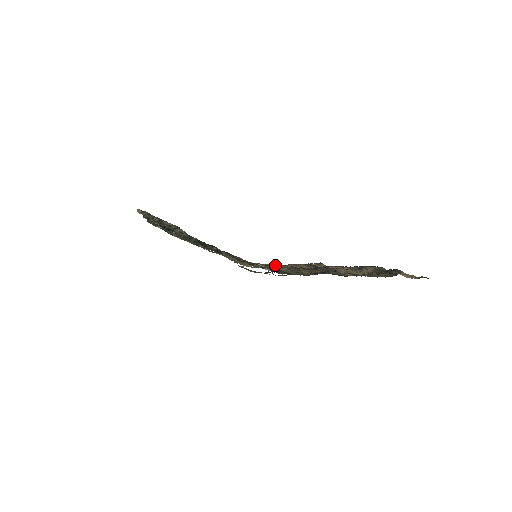
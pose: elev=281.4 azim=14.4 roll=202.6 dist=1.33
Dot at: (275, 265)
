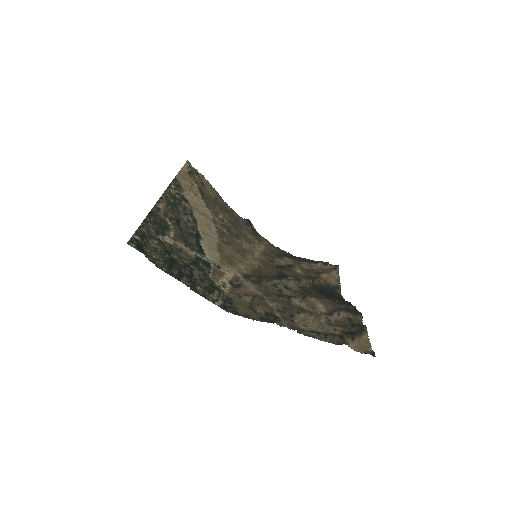
Dot at: (252, 283)
